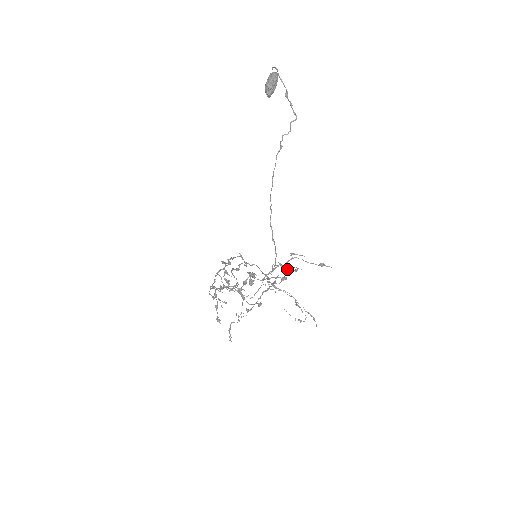
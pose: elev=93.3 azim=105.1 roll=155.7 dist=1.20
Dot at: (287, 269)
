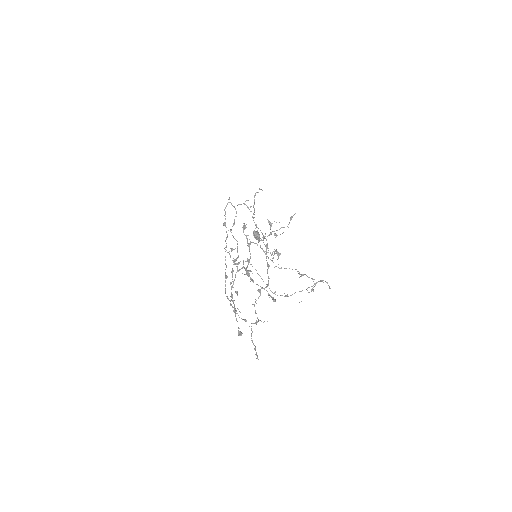
Dot at: occluded
